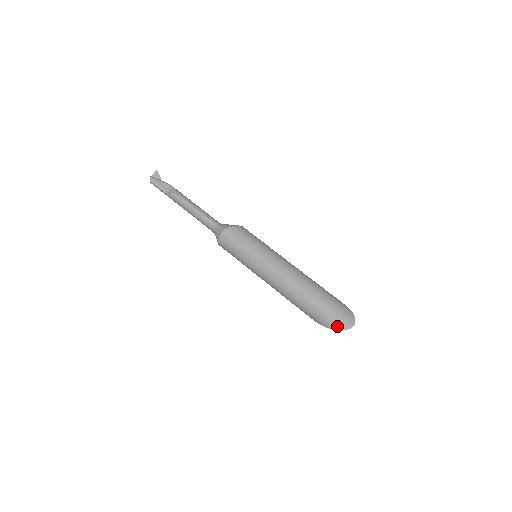
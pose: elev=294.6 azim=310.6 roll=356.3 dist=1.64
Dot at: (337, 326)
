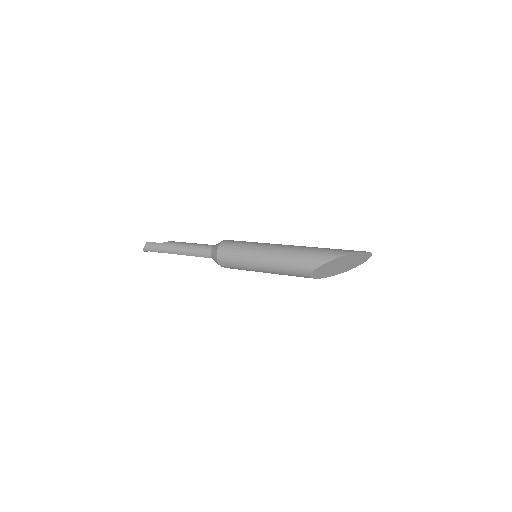
Dot at: (356, 251)
